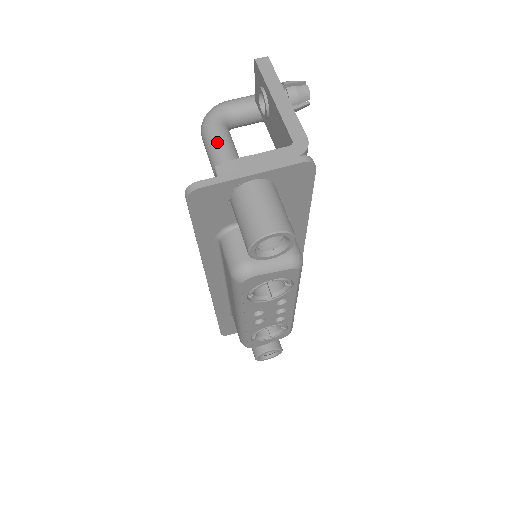
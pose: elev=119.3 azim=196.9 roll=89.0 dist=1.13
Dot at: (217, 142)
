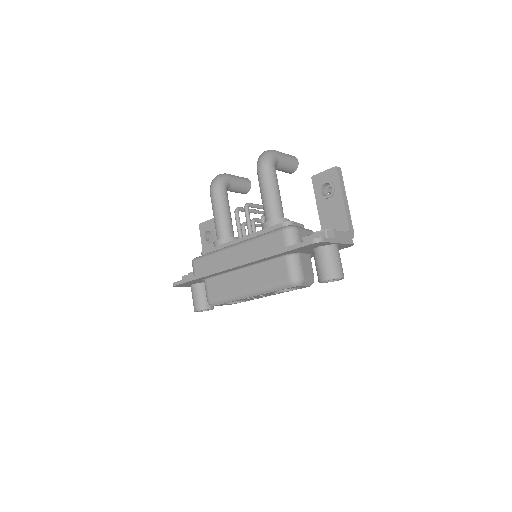
Dot at: (275, 182)
